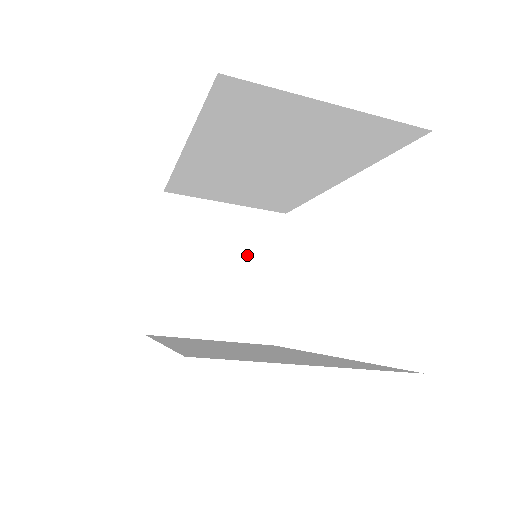
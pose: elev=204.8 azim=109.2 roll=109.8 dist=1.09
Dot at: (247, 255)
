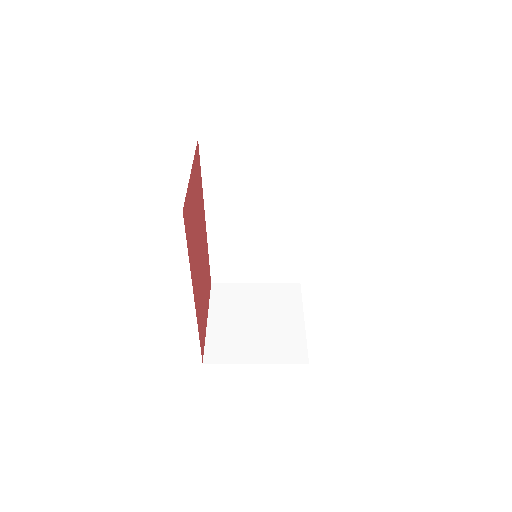
Dot at: (275, 309)
